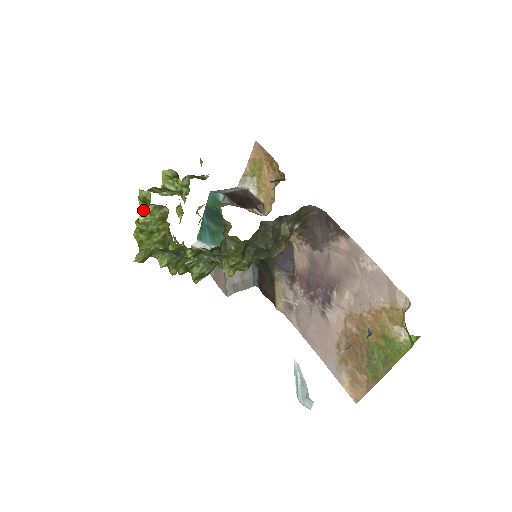
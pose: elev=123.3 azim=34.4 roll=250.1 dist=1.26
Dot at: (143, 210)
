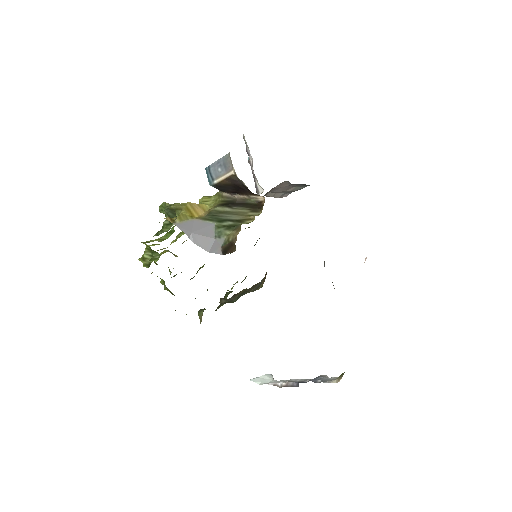
Dot at: occluded
